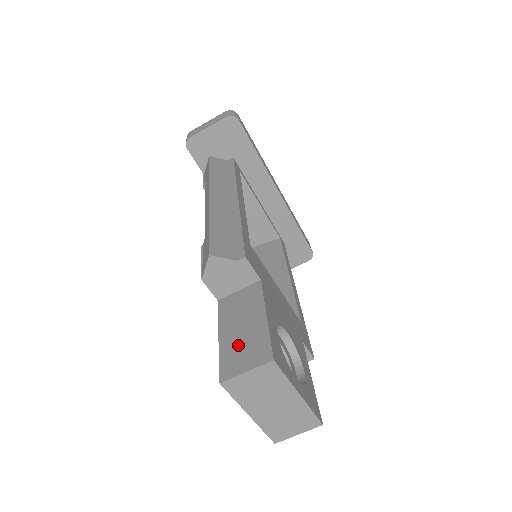
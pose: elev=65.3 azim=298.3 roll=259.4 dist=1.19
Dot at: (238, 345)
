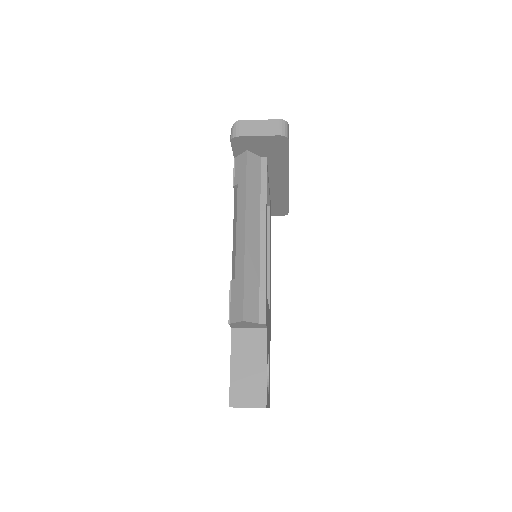
Dot at: (244, 382)
